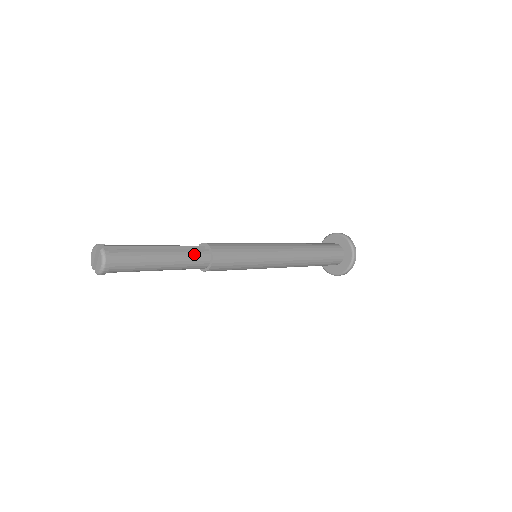
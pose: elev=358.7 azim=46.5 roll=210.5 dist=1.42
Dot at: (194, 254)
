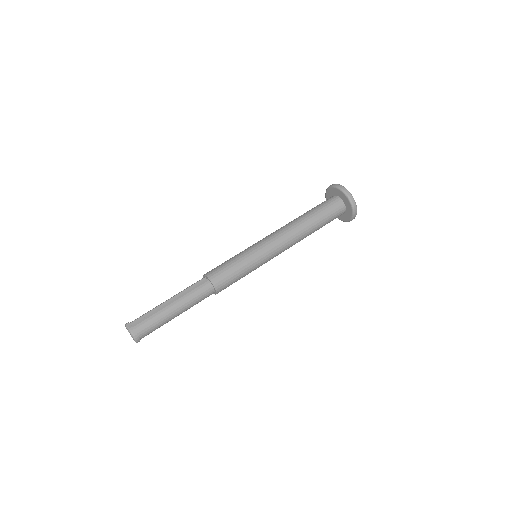
Dot at: (197, 290)
